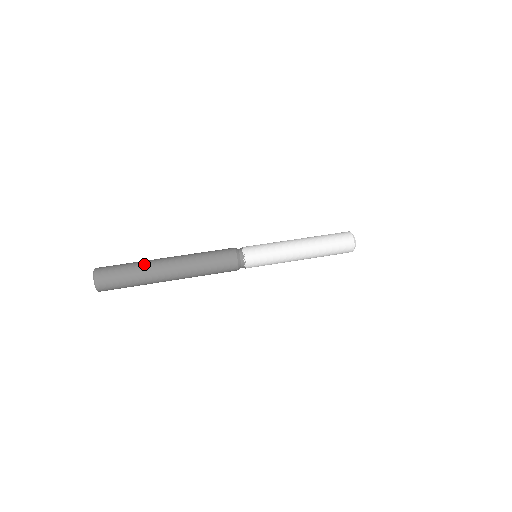
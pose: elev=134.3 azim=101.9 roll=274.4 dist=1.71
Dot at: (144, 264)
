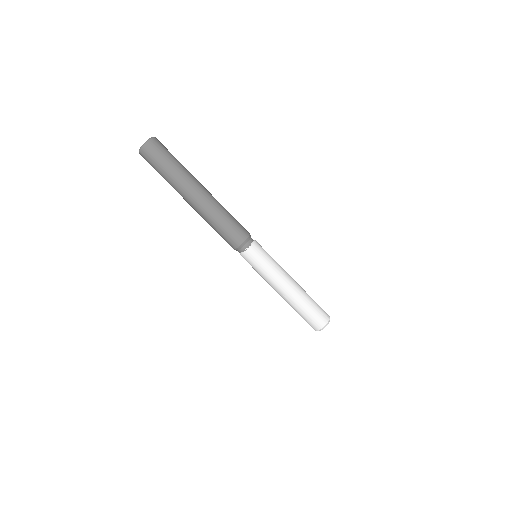
Dot at: (177, 180)
